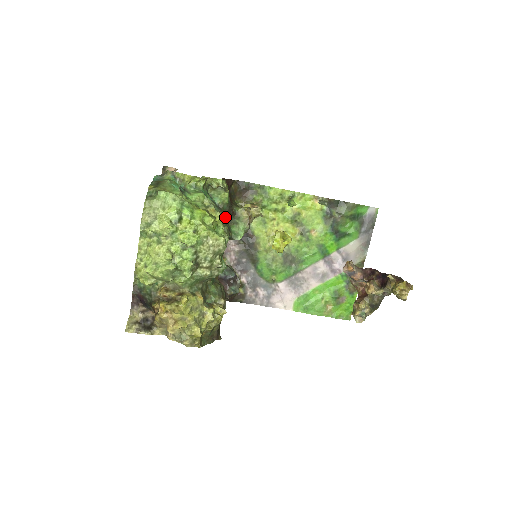
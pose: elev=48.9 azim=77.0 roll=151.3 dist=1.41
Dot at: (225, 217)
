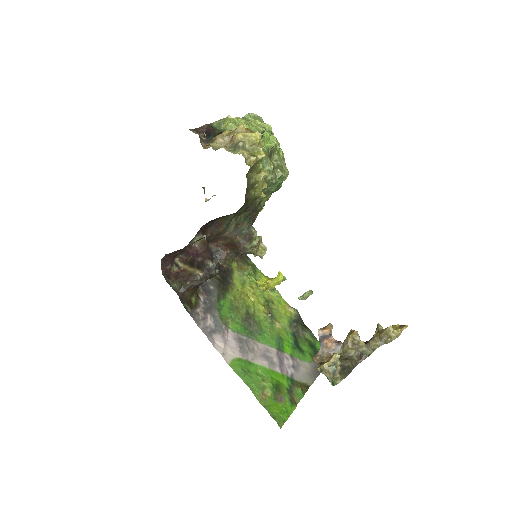
Dot at: occluded
